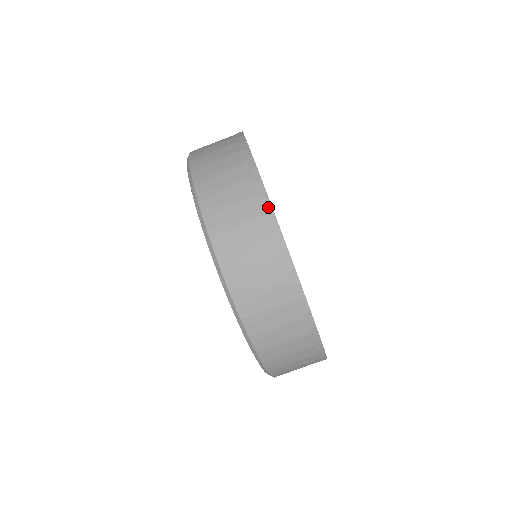
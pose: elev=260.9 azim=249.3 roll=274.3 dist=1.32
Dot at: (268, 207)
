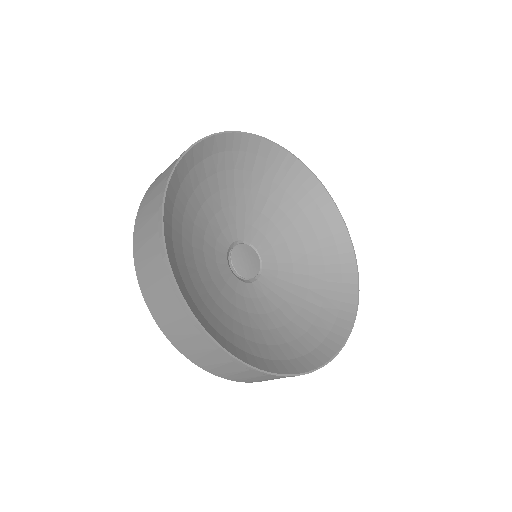
Dot at: (167, 267)
